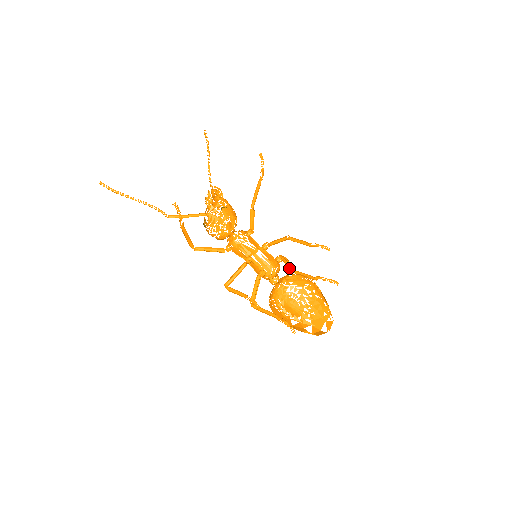
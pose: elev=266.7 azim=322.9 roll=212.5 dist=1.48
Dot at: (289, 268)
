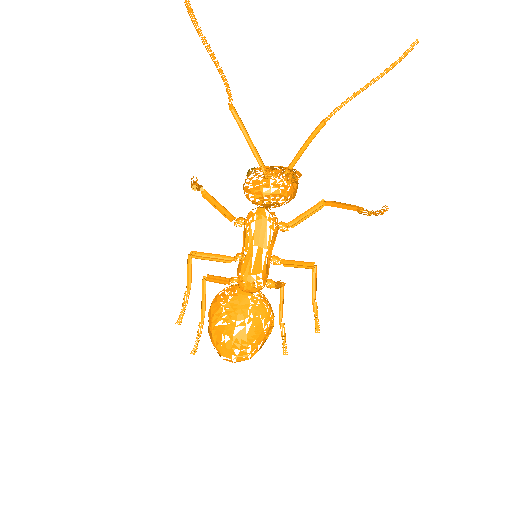
Dot at: occluded
